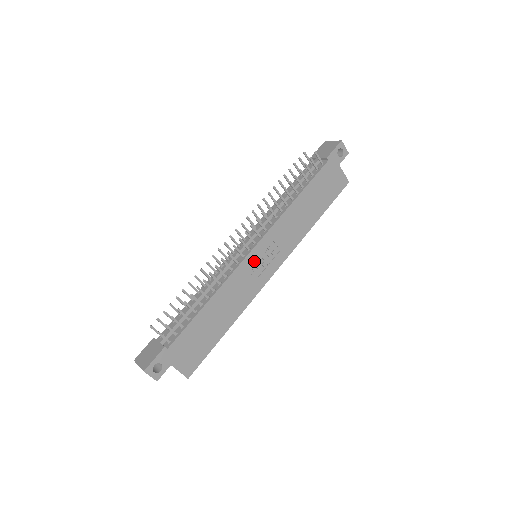
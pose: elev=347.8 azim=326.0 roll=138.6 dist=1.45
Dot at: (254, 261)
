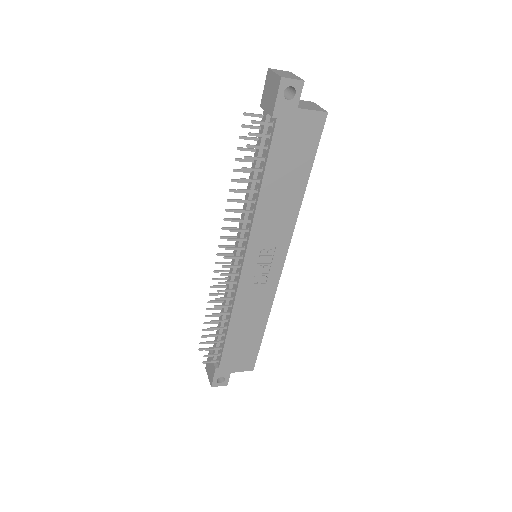
Dot at: (252, 273)
